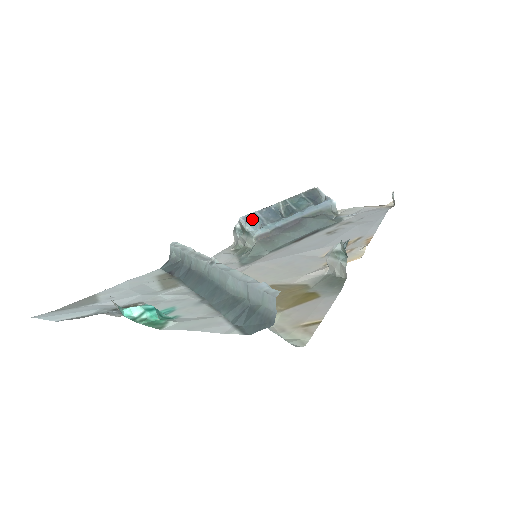
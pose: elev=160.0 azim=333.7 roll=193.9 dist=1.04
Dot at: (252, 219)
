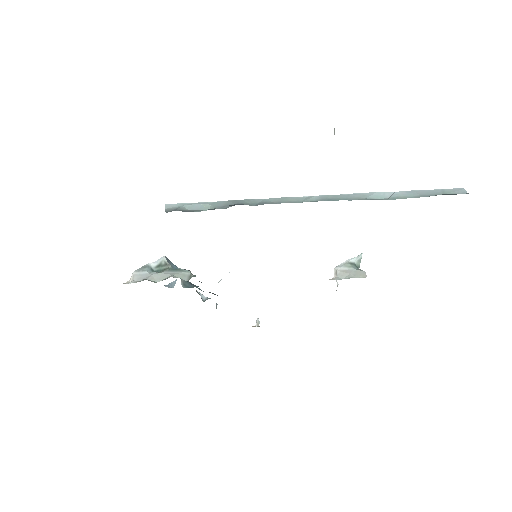
Dot at: (173, 265)
